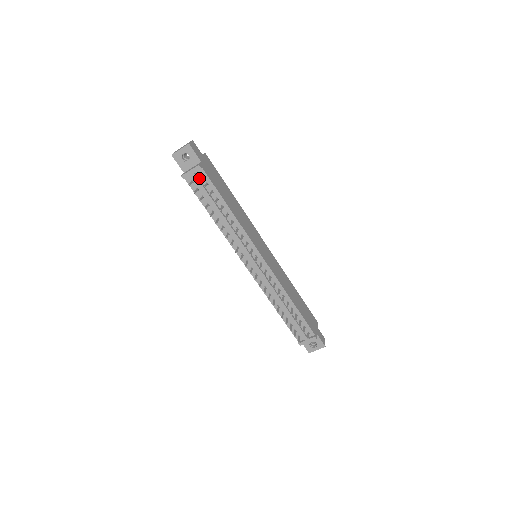
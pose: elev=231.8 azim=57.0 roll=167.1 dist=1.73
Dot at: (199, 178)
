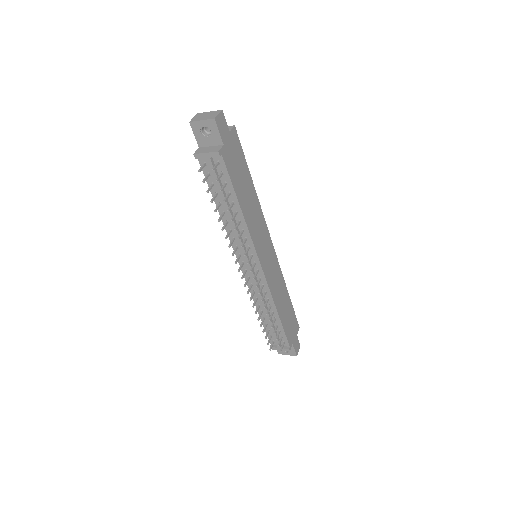
Dot at: (213, 169)
